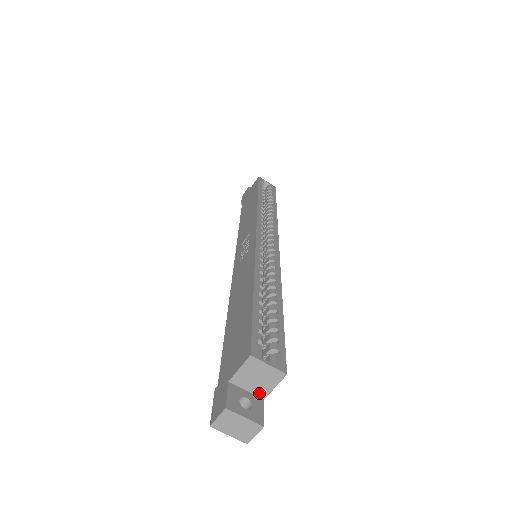
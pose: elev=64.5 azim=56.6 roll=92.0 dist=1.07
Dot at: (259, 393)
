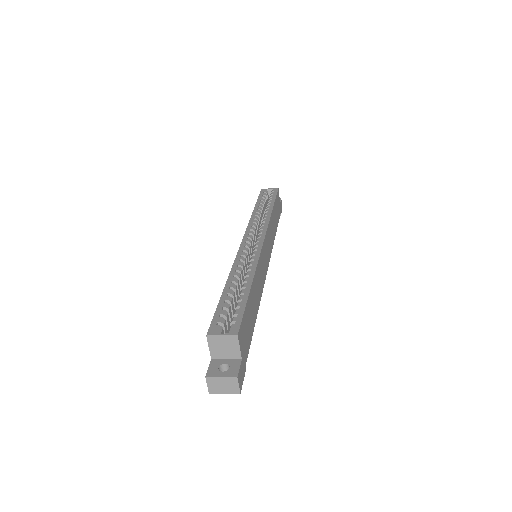
Dot at: (235, 357)
